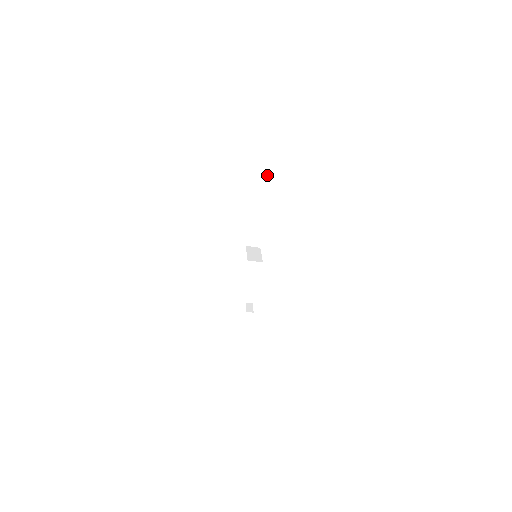
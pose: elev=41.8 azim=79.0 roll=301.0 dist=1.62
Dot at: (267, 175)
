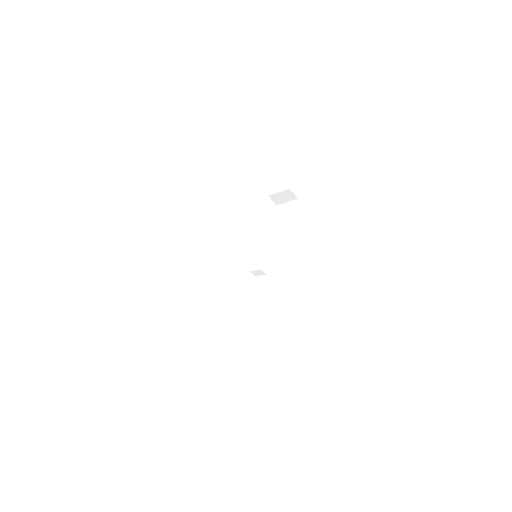
Dot at: (270, 204)
